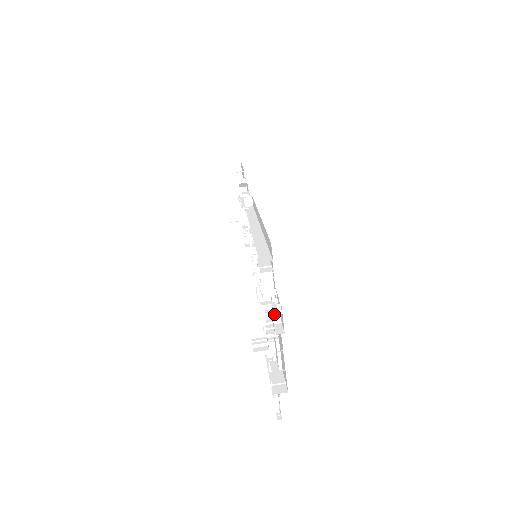
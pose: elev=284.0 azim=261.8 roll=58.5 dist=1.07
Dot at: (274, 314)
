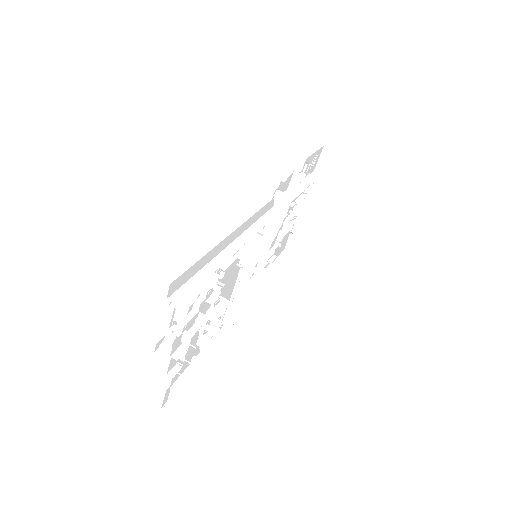
Dot at: occluded
